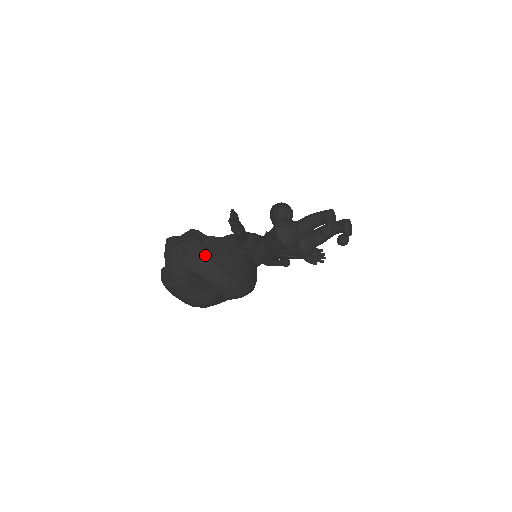
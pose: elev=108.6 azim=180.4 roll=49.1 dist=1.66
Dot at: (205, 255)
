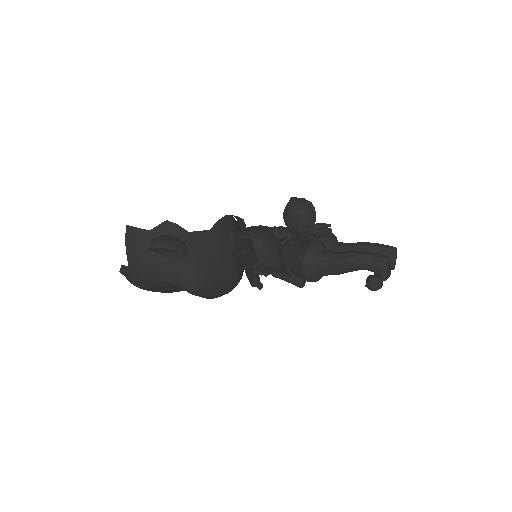
Dot at: (191, 266)
